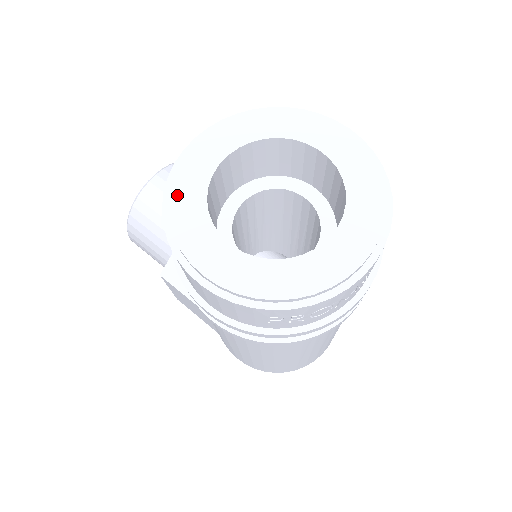
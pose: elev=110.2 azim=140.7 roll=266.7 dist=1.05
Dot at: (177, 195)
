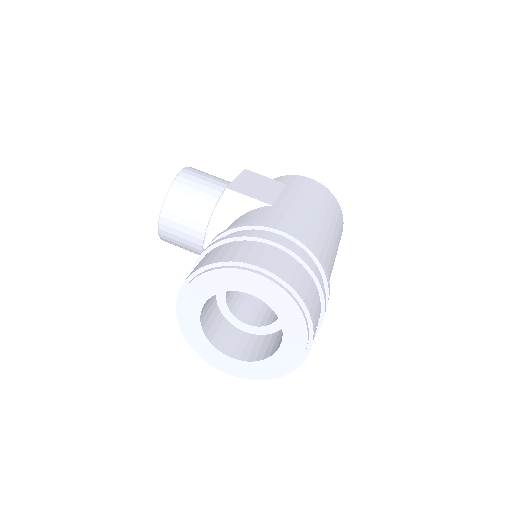
Dot at: (189, 336)
